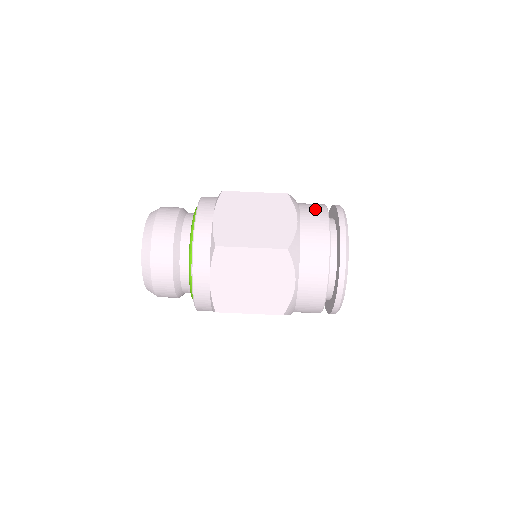
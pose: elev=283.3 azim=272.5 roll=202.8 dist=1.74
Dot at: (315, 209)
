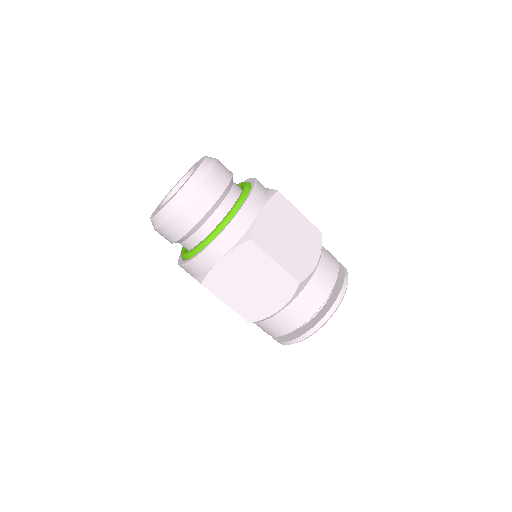
Dot at: (309, 304)
